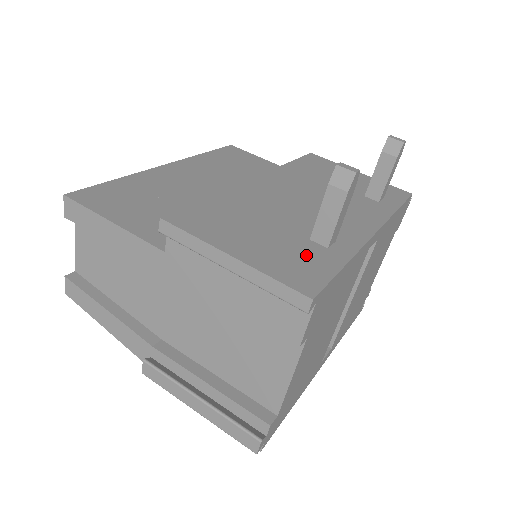
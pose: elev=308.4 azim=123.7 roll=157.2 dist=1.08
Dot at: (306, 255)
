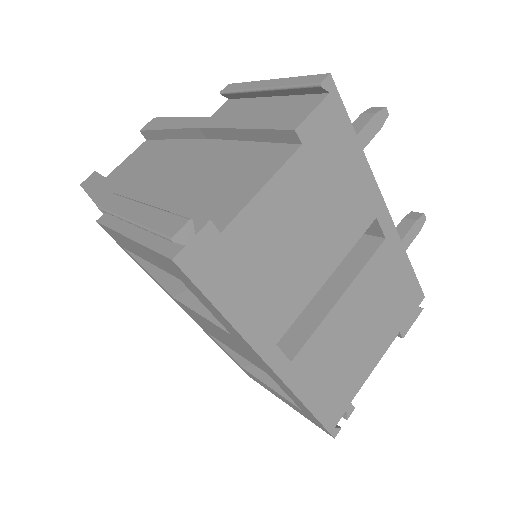
Dot at: occluded
